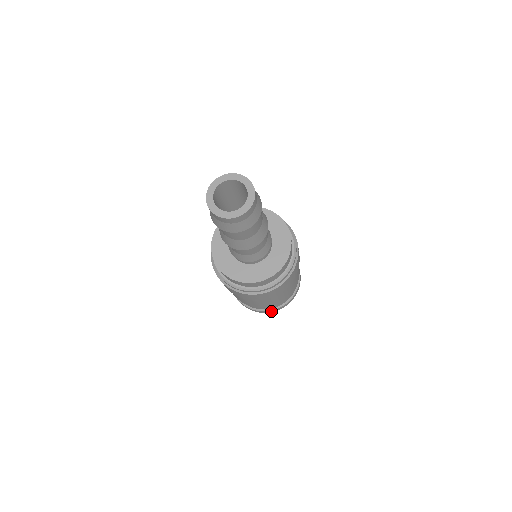
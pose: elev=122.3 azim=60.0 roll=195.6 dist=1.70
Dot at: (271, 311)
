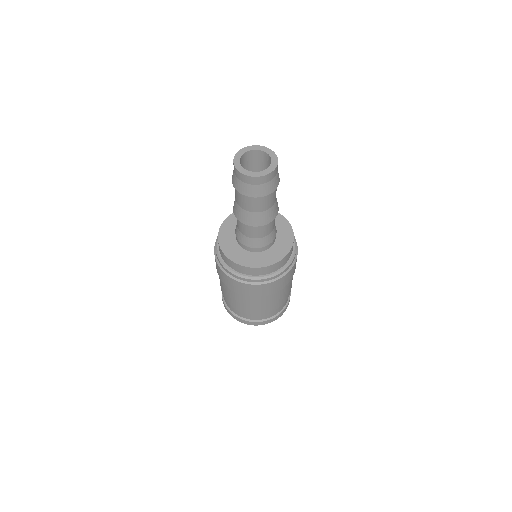
Dot at: (273, 319)
